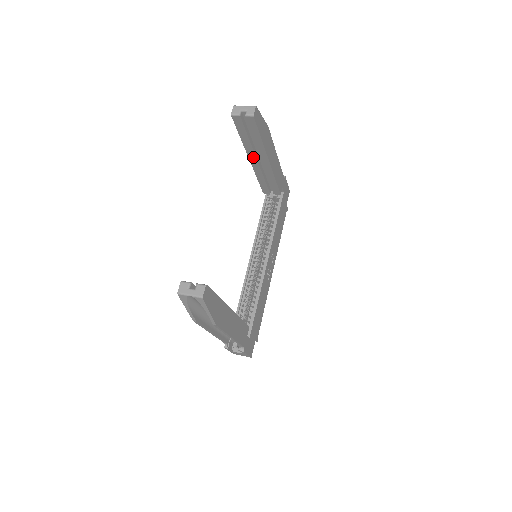
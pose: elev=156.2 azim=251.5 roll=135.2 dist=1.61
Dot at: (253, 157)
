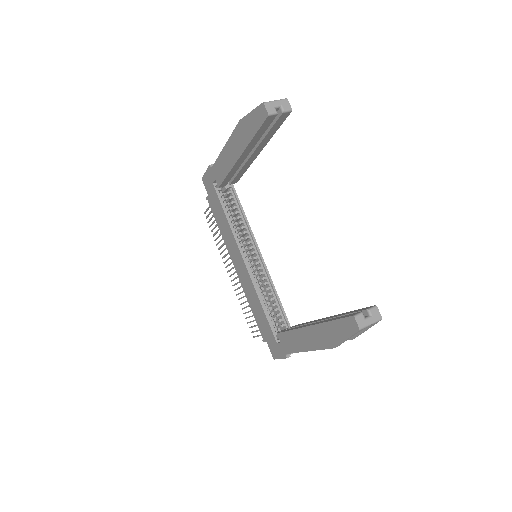
Dot at: (246, 154)
